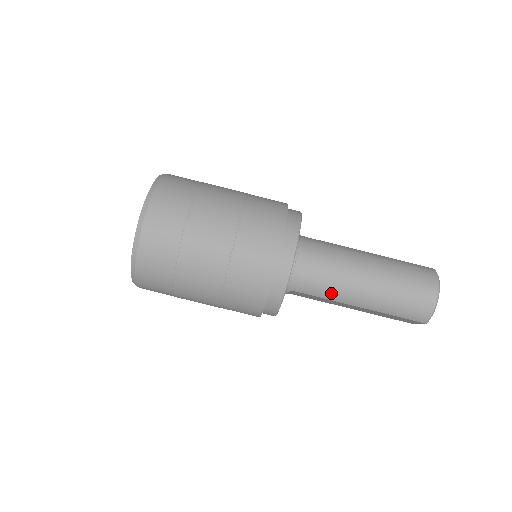
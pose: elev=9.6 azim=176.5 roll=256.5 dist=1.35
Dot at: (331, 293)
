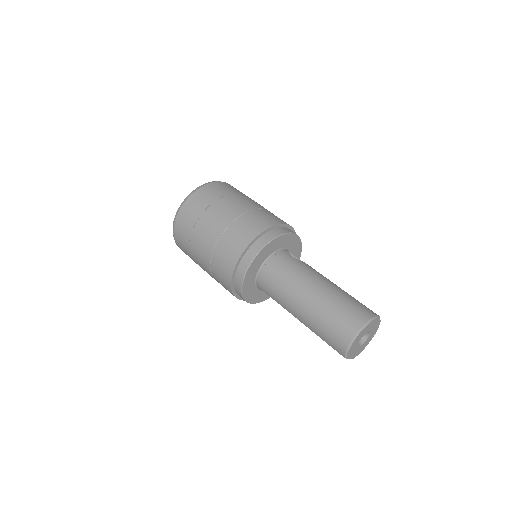
Dot at: (281, 301)
